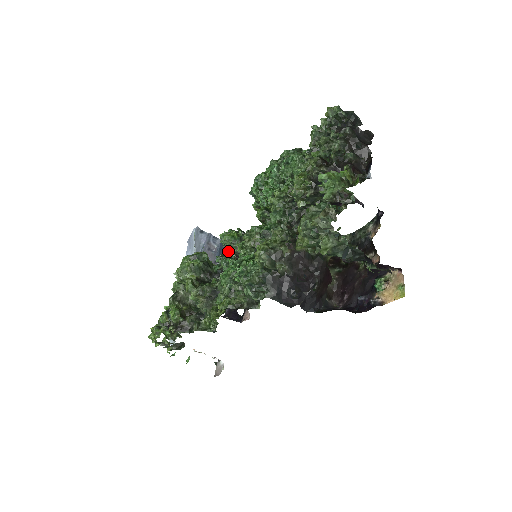
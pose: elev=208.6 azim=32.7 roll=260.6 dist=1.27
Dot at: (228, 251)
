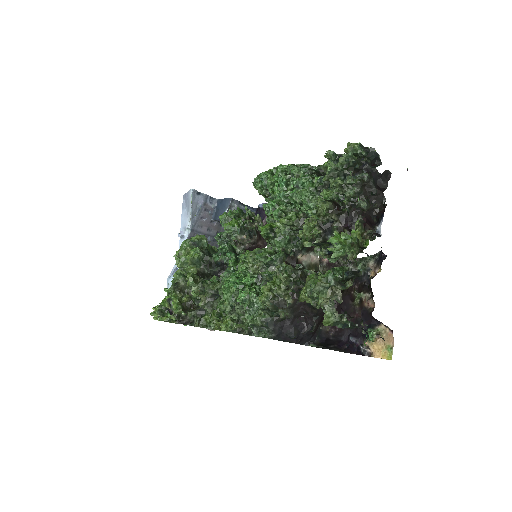
Dot at: occluded
